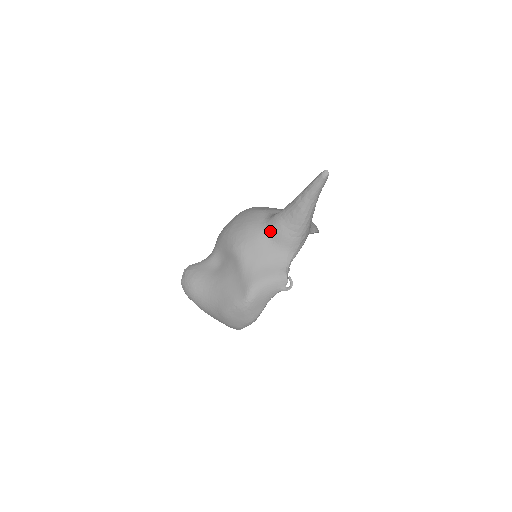
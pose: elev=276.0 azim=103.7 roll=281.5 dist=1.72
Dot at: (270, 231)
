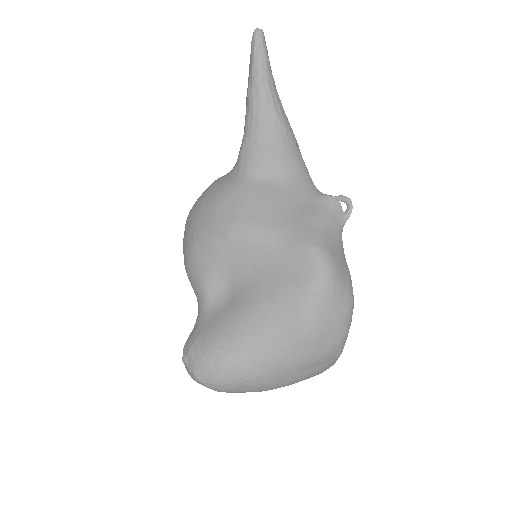
Dot at: (254, 171)
